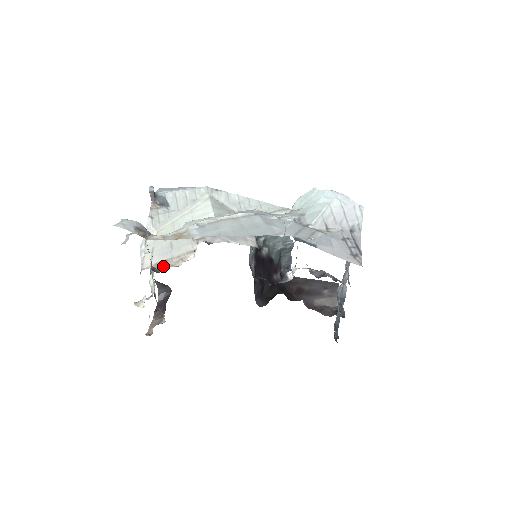
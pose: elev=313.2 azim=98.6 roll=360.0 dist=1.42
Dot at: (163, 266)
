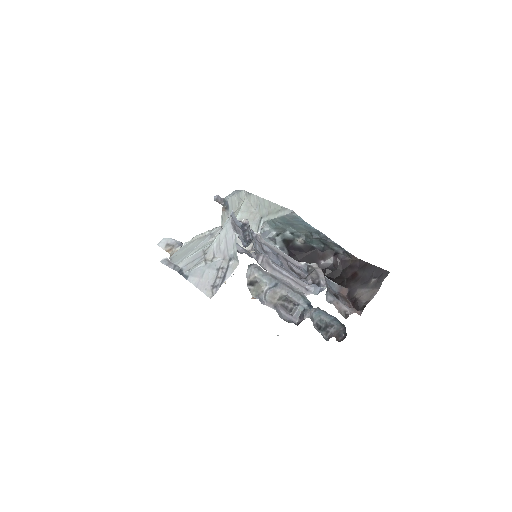
Dot at: occluded
